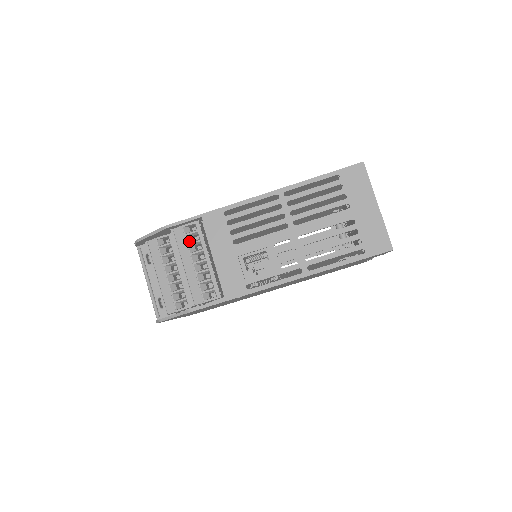
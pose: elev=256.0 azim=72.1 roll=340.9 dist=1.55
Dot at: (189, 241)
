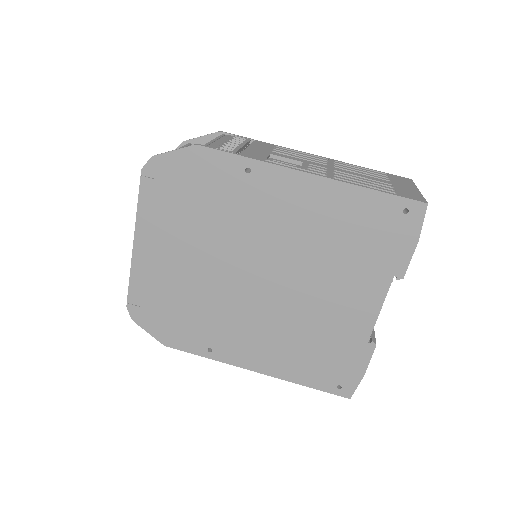
Dot at: (233, 140)
